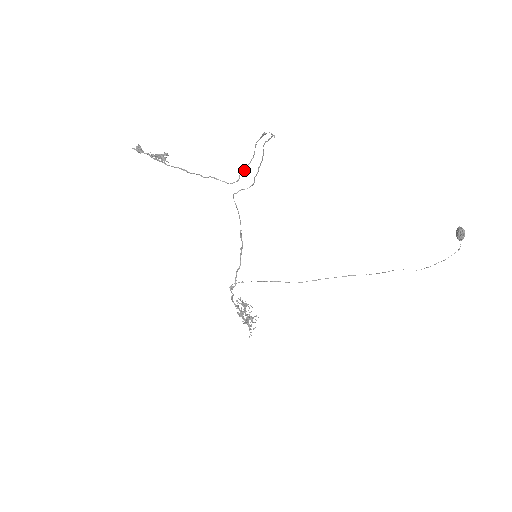
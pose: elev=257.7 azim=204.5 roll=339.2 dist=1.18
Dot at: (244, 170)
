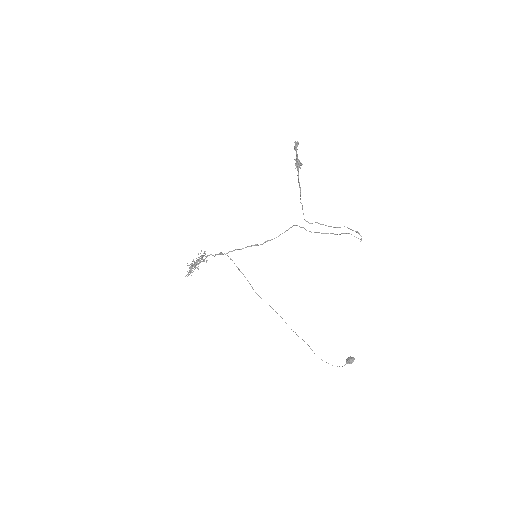
Dot at: (320, 224)
